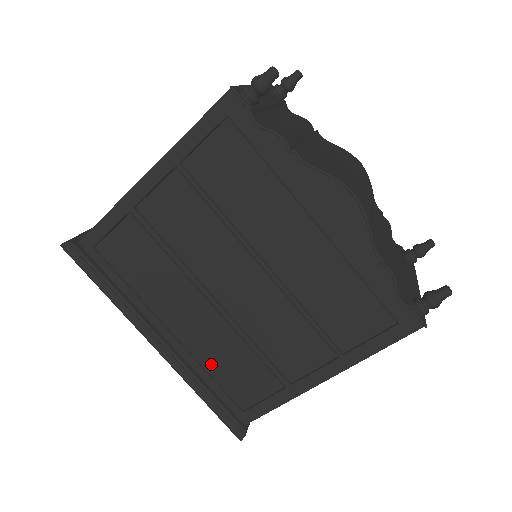
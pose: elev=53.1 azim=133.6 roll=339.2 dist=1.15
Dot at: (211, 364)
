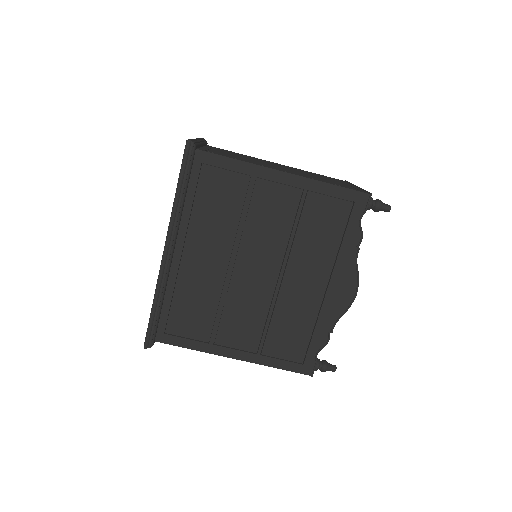
Dot at: (182, 292)
